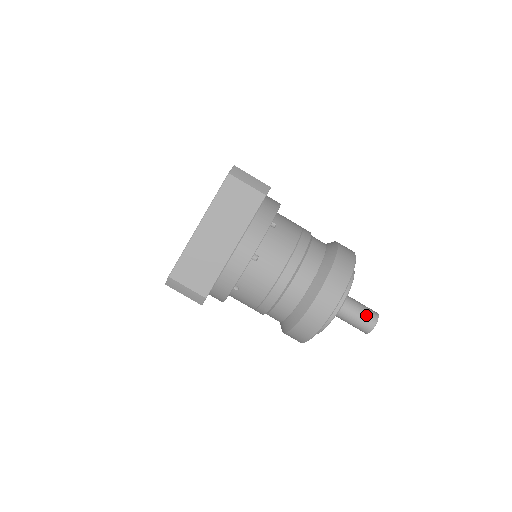
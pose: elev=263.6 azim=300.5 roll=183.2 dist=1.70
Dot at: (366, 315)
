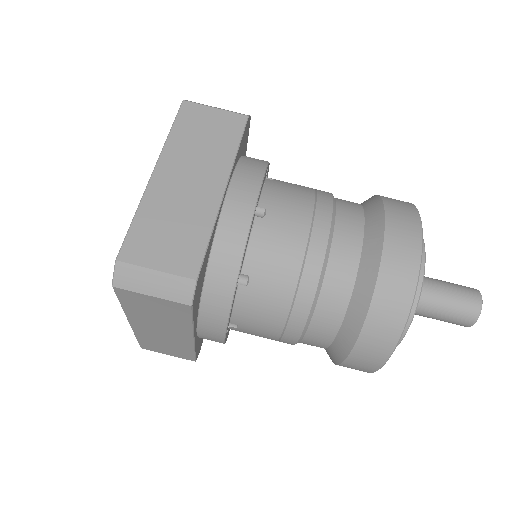
Dot at: (460, 289)
